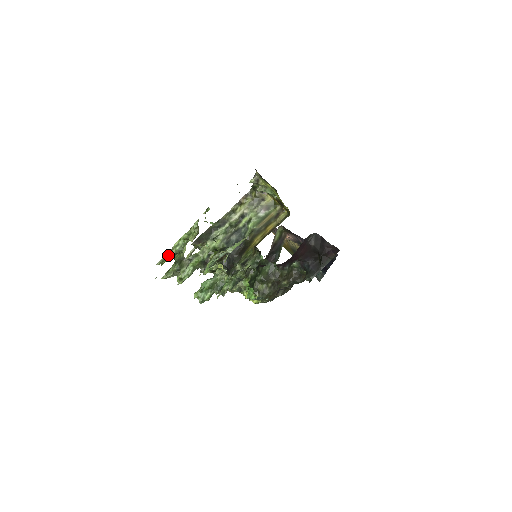
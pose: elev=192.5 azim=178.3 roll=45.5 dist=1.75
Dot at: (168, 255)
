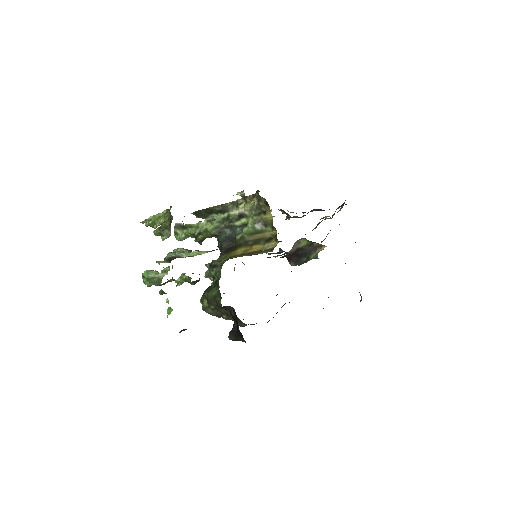
Dot at: (146, 222)
